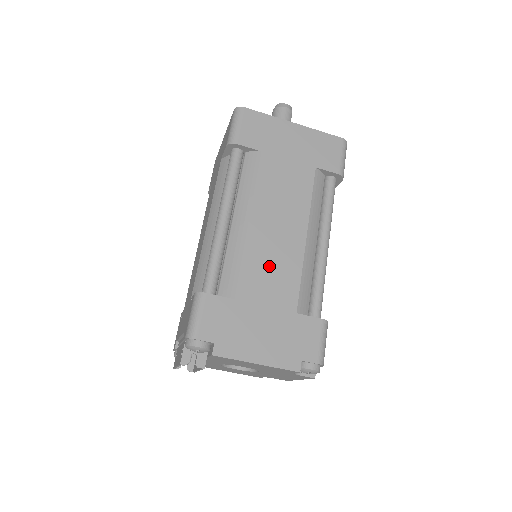
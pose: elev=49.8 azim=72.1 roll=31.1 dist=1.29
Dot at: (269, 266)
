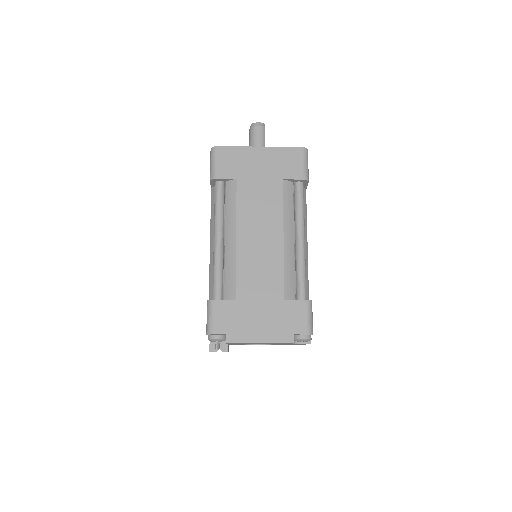
Dot at: (257, 269)
